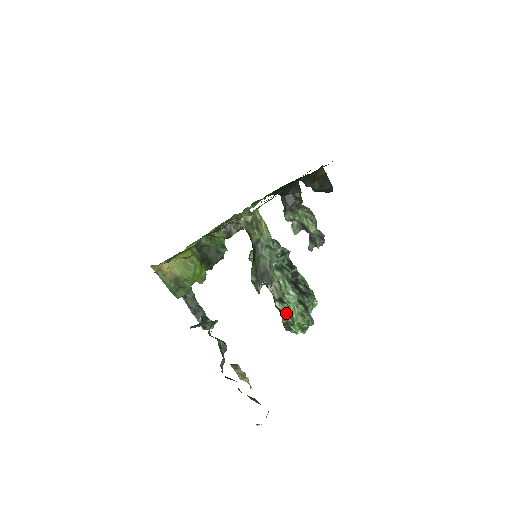
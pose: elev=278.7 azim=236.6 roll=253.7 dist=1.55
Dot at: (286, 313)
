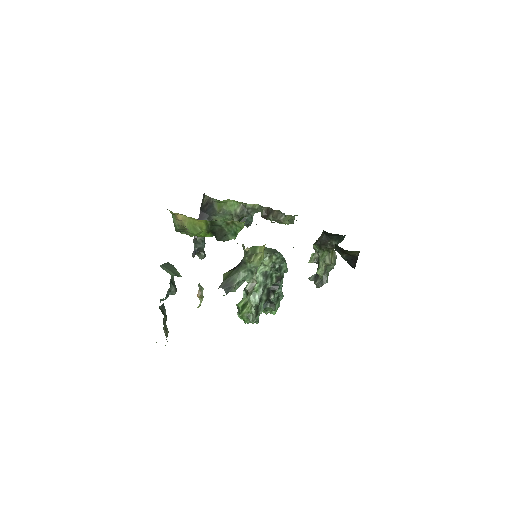
Dot at: (243, 303)
